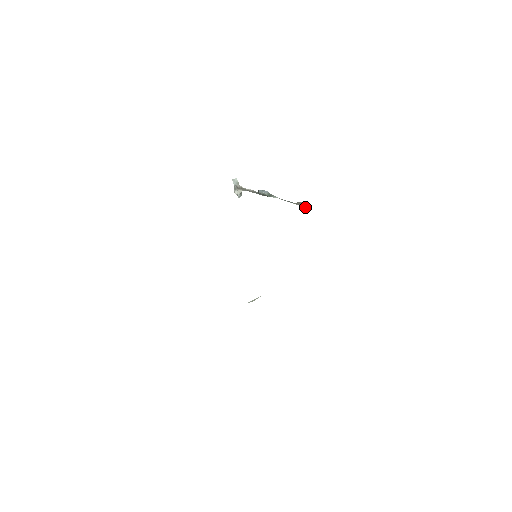
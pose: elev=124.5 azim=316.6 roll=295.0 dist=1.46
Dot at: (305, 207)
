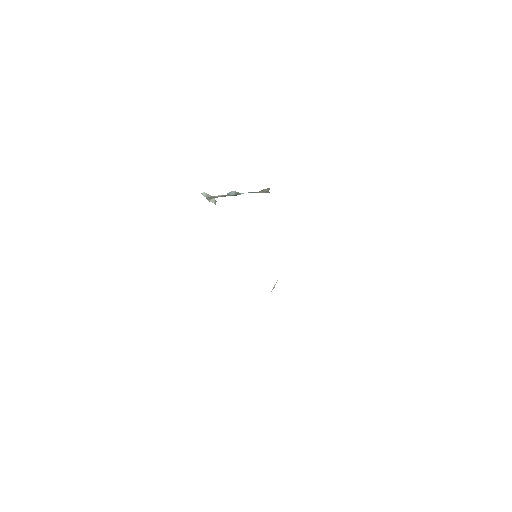
Dot at: (269, 192)
